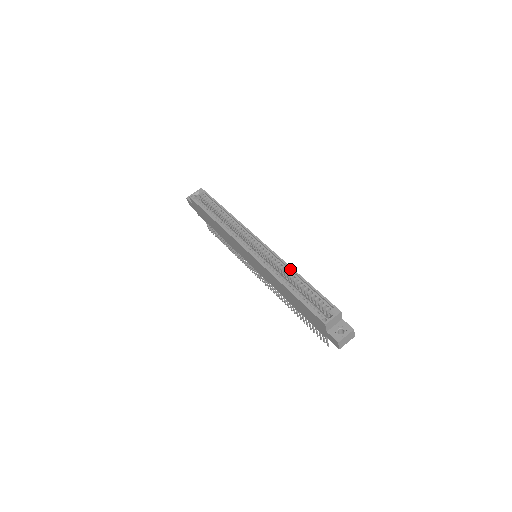
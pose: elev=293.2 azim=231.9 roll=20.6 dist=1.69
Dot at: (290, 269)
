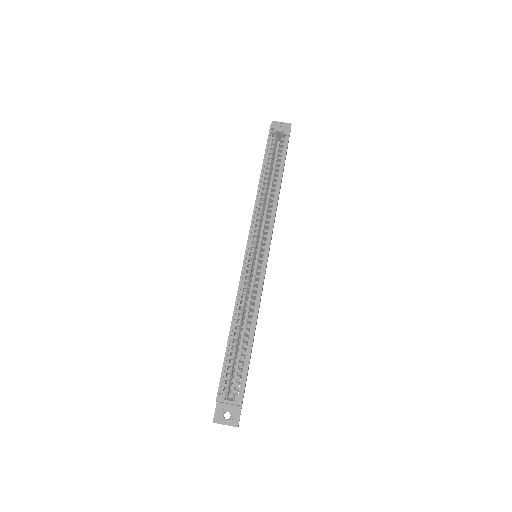
Dot at: (256, 312)
